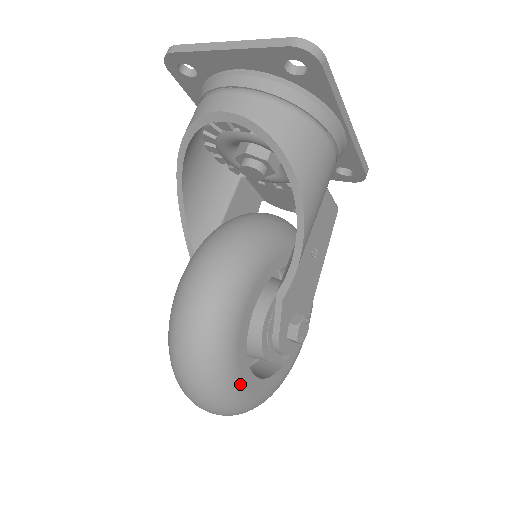
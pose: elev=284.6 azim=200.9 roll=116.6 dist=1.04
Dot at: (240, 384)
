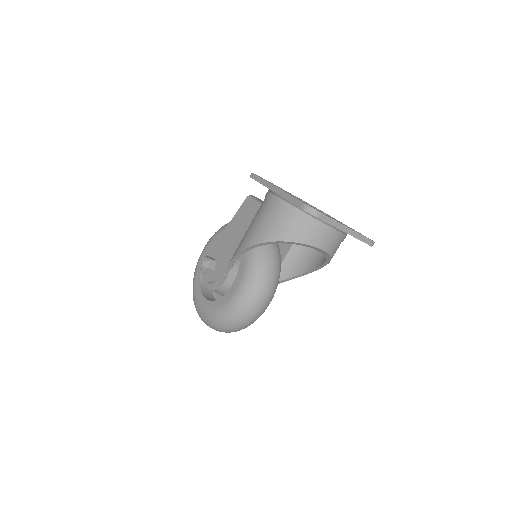
Dot at: occluded
